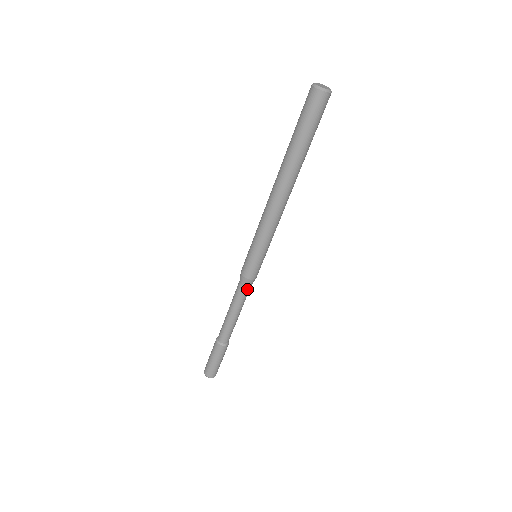
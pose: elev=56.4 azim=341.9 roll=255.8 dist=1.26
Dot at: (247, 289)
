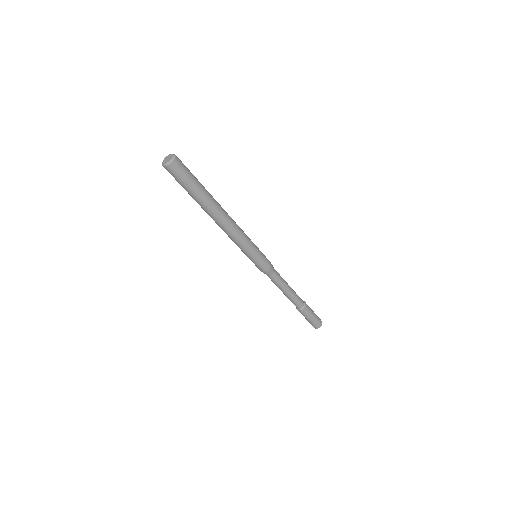
Dot at: (273, 276)
